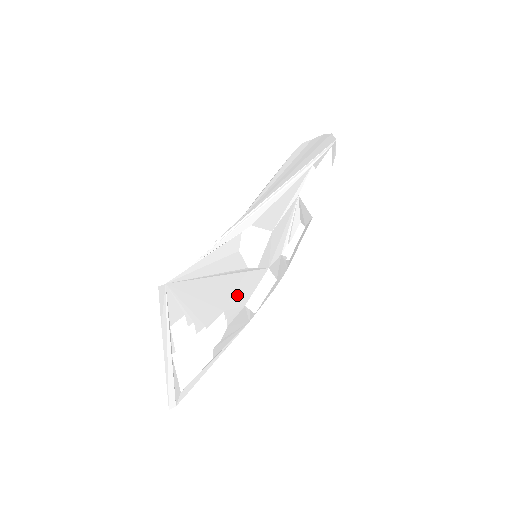
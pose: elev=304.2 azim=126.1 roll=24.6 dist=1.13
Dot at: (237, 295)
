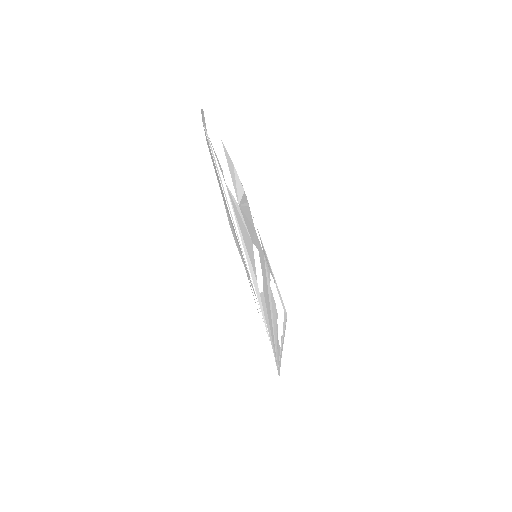
Dot at: (264, 270)
